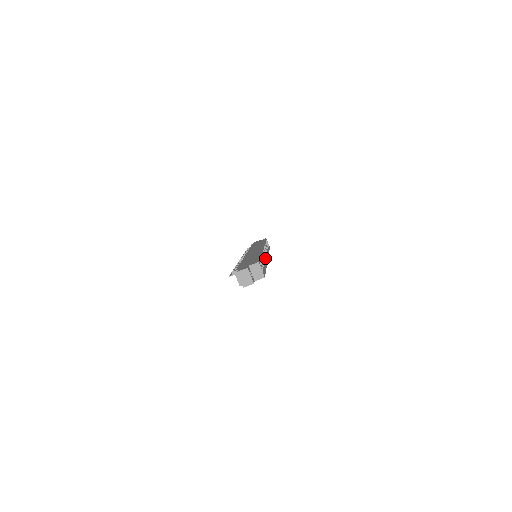
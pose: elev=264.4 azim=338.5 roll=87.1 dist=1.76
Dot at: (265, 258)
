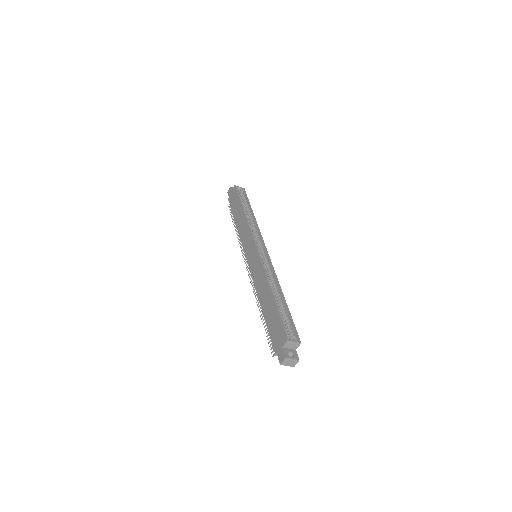
Dot at: (267, 259)
